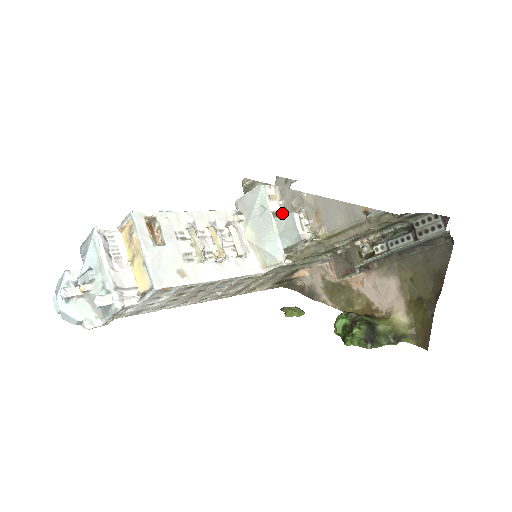
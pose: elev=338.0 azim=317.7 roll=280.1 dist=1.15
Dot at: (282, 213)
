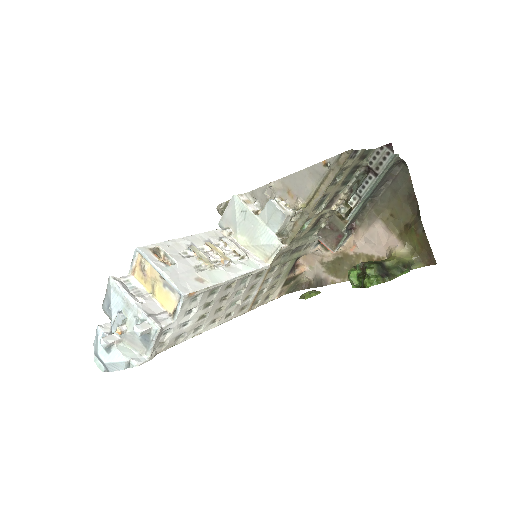
Dot at: occluded
